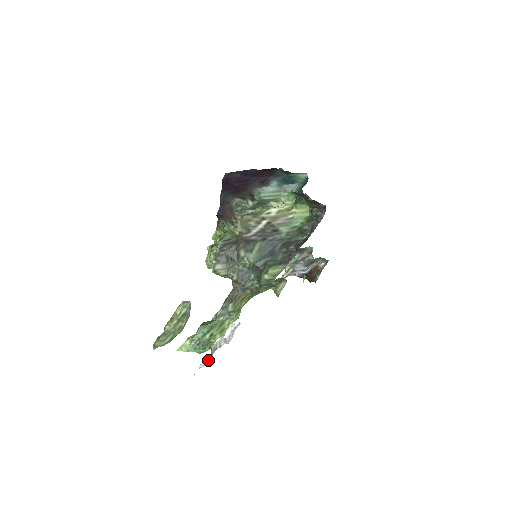
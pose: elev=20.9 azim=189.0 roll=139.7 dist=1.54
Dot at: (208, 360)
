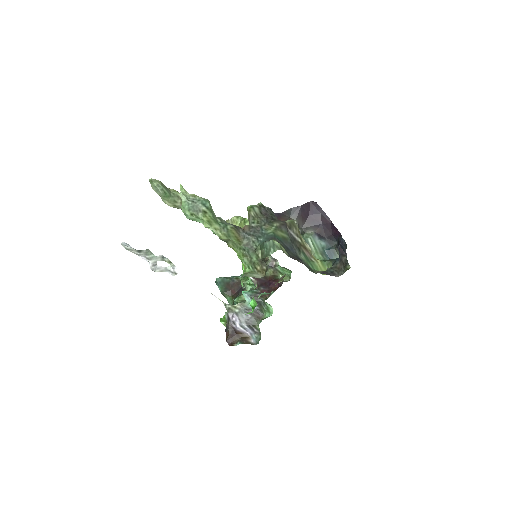
Dot at: (133, 249)
